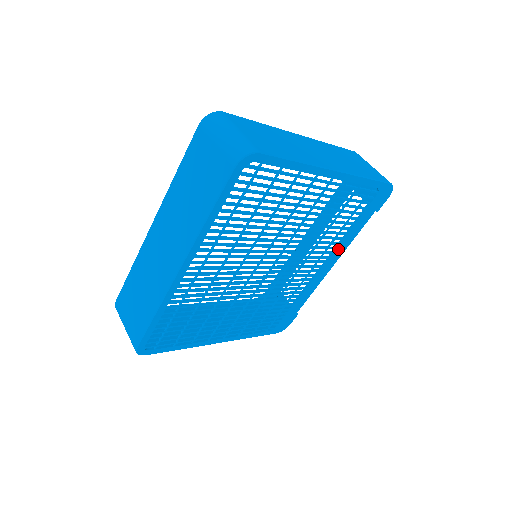
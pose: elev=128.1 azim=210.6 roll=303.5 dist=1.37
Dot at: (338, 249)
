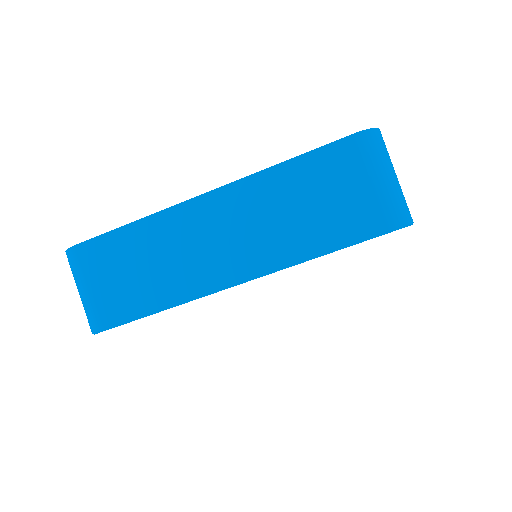
Dot at: occluded
